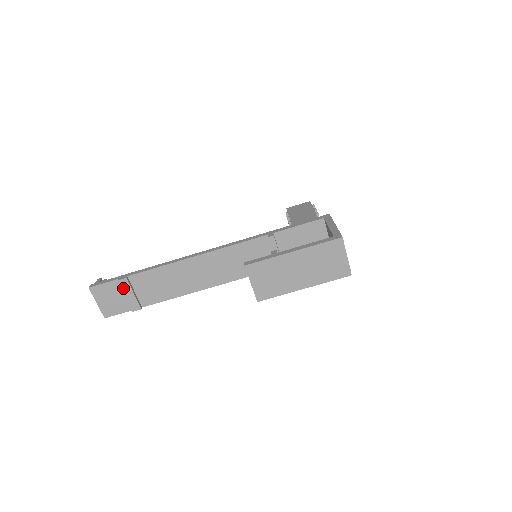
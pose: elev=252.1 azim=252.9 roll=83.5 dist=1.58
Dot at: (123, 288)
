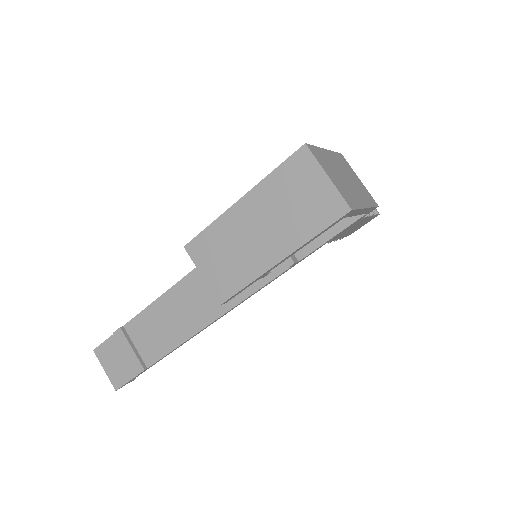
Dot at: (120, 343)
